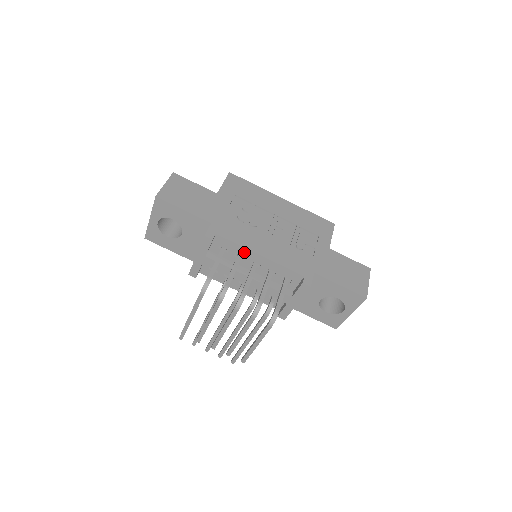
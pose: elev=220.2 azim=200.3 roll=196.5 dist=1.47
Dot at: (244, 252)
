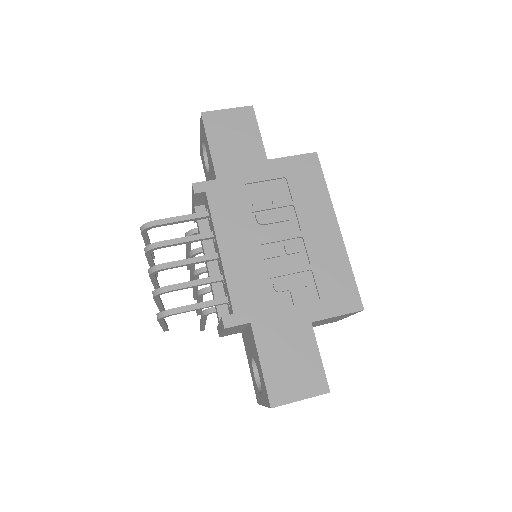
Dot at: (214, 234)
